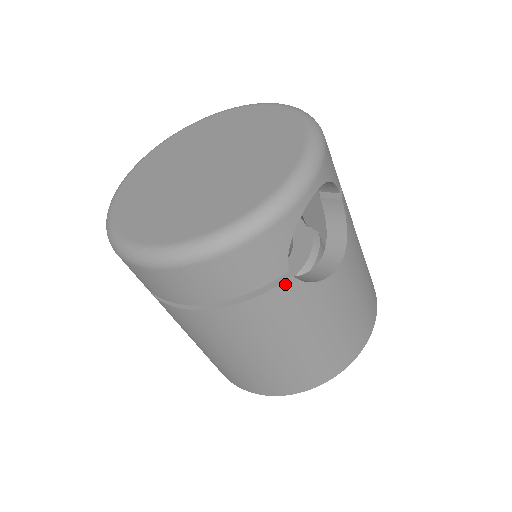
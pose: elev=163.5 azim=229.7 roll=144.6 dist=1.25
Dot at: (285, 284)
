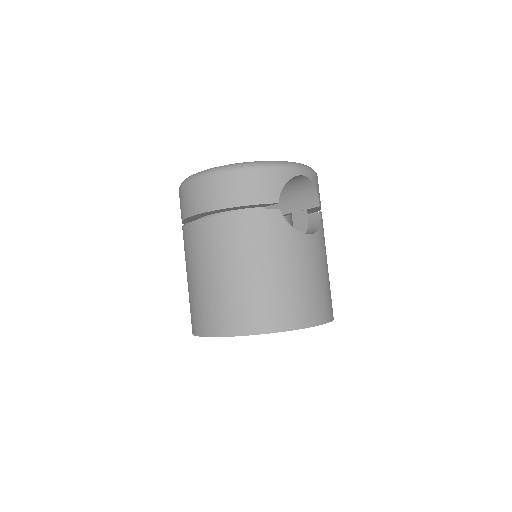
Dot at: (274, 211)
